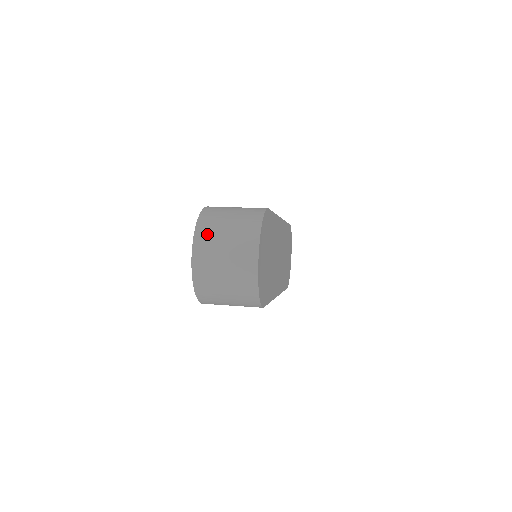
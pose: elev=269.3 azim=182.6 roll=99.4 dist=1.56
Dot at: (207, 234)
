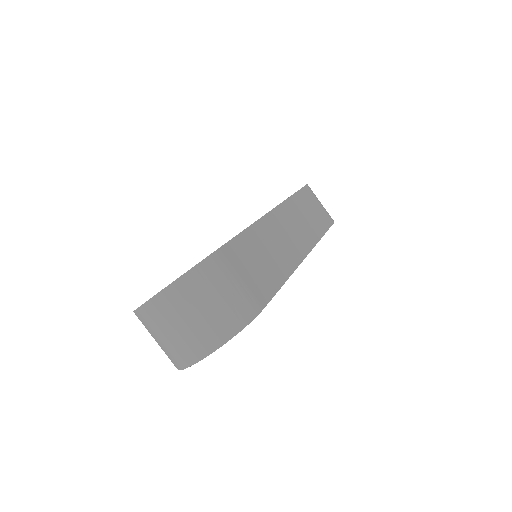
Dot at: (176, 300)
